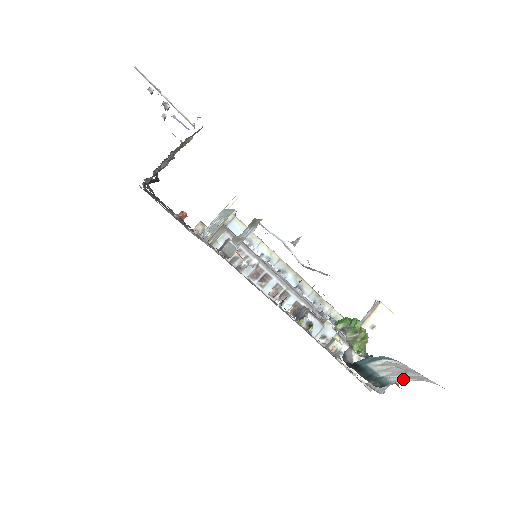
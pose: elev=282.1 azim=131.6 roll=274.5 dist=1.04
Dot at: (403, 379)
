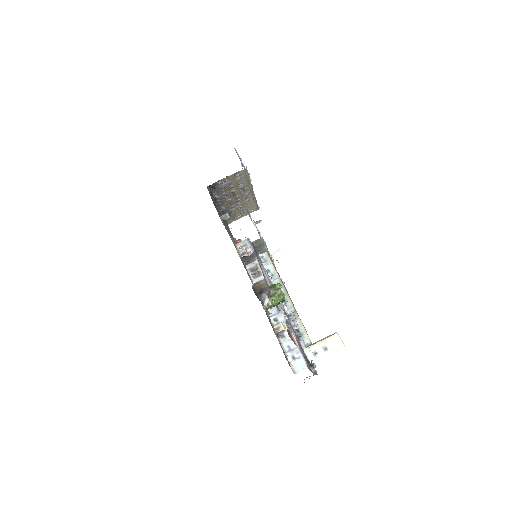
Dot at: occluded
